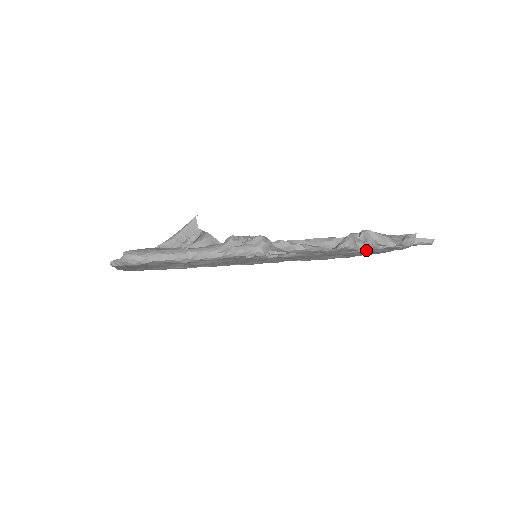
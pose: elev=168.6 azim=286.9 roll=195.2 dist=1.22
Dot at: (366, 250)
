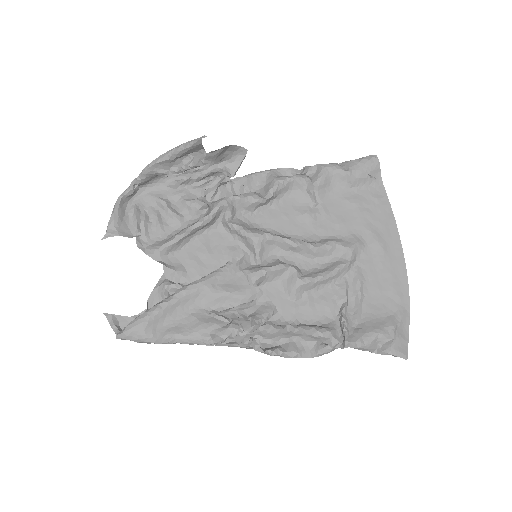
Dot at: (356, 316)
